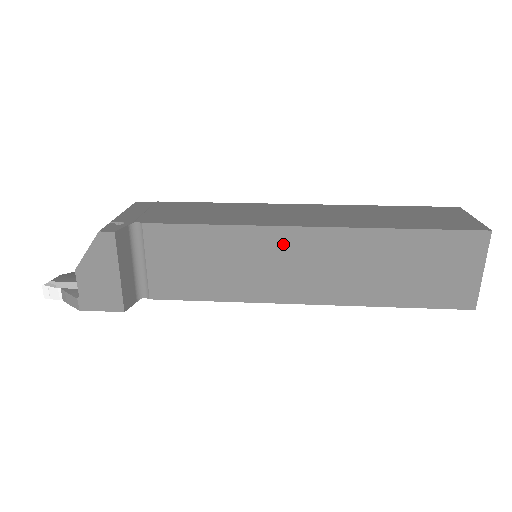
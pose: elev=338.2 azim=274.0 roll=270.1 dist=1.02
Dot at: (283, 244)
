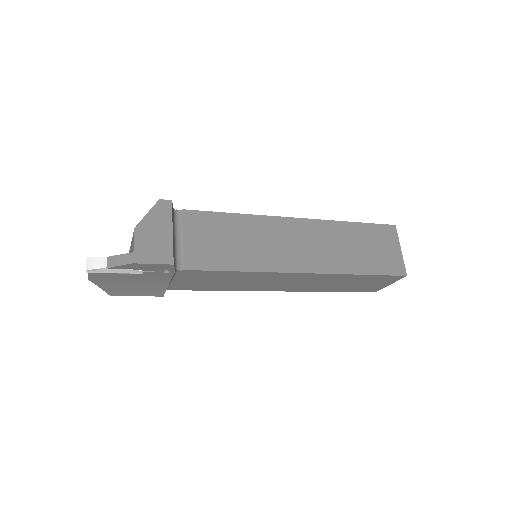
Dot at: (282, 228)
